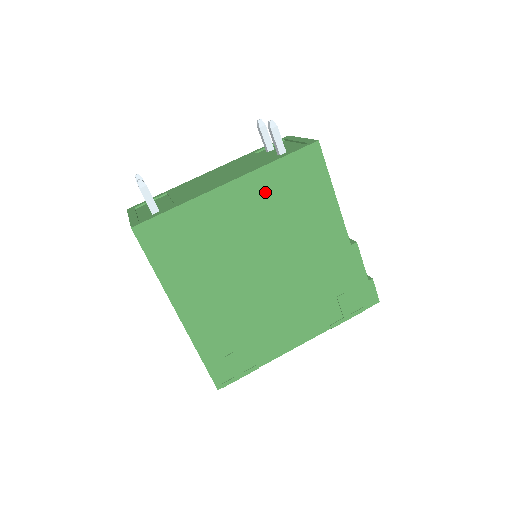
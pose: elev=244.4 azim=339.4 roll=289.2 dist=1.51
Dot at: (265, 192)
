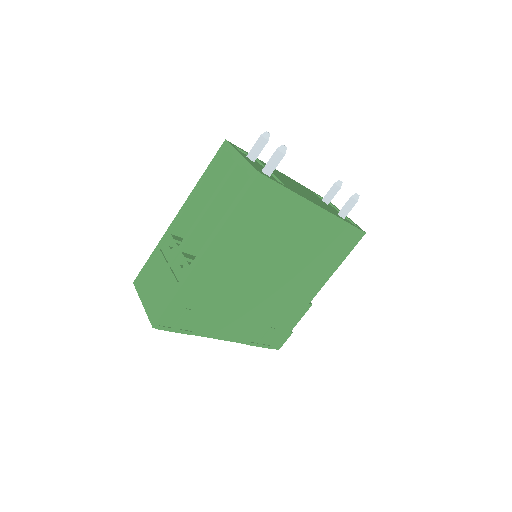
Dot at: (323, 232)
